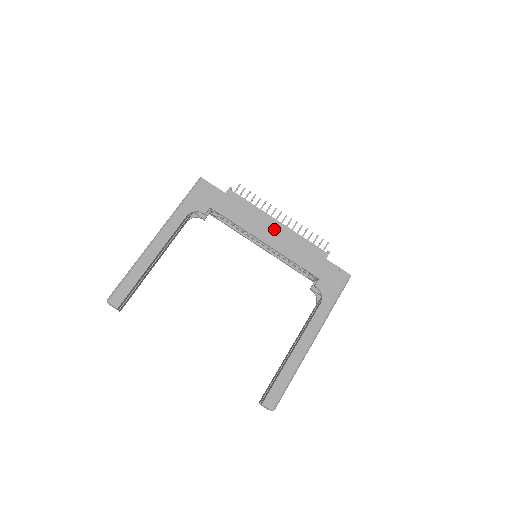
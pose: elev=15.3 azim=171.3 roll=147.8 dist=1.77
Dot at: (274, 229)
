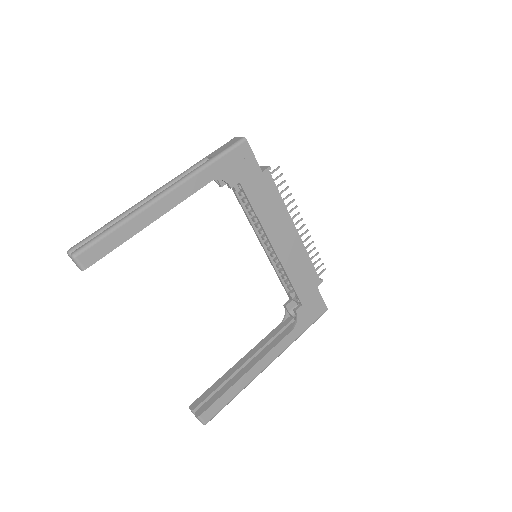
Dot at: (289, 236)
